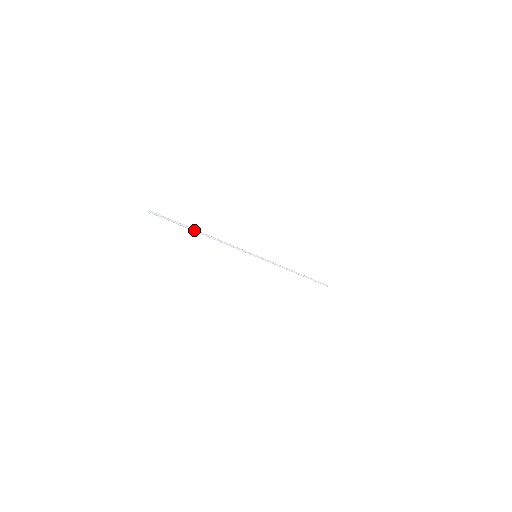
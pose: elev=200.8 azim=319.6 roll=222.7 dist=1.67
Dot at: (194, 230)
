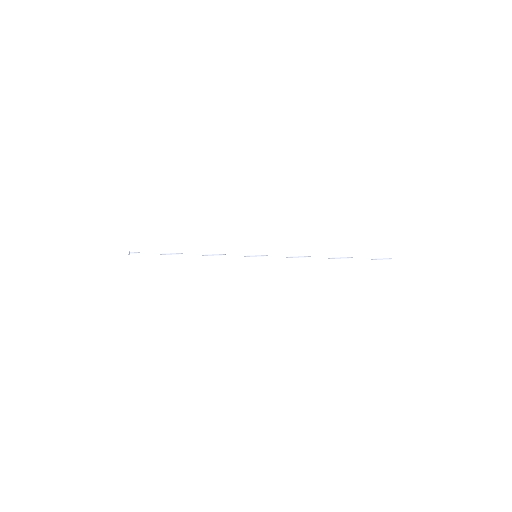
Dot at: (174, 254)
